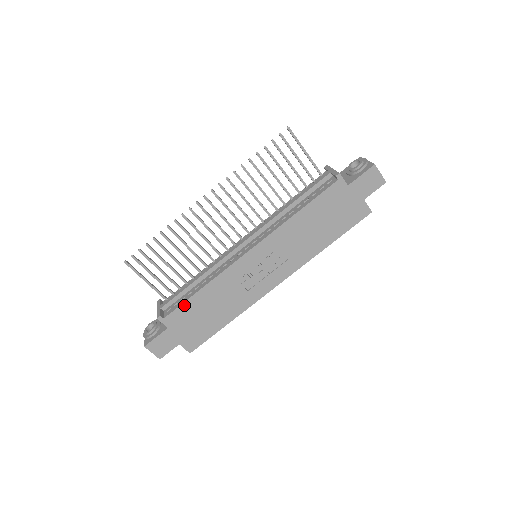
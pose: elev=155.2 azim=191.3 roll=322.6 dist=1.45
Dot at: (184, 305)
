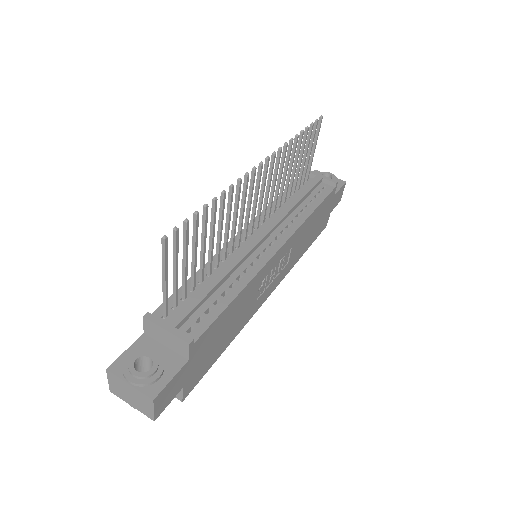
Dot at: (217, 320)
